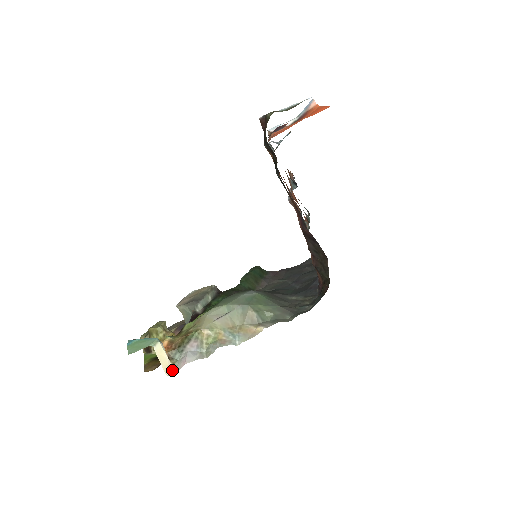
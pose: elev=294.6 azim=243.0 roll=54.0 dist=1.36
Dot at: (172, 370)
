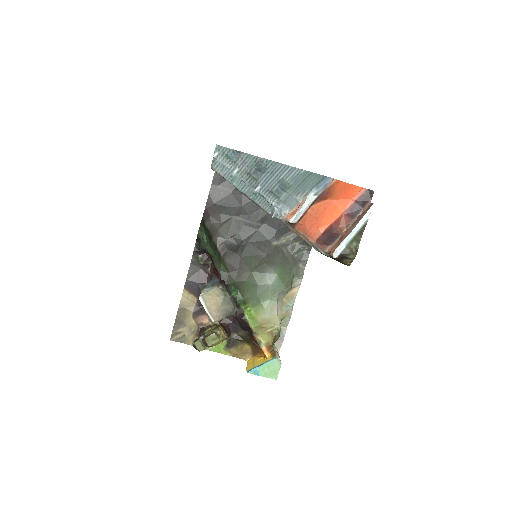
Dot at: (277, 349)
